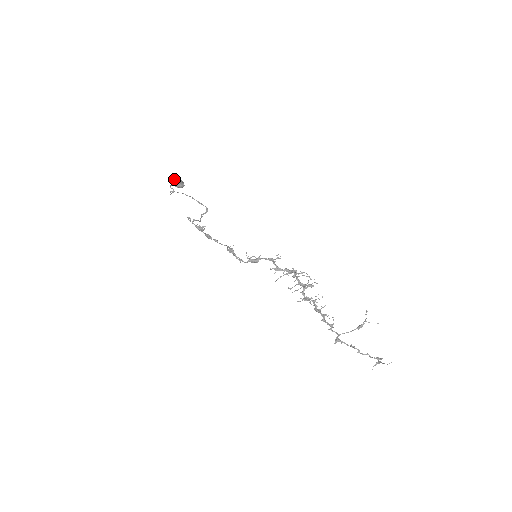
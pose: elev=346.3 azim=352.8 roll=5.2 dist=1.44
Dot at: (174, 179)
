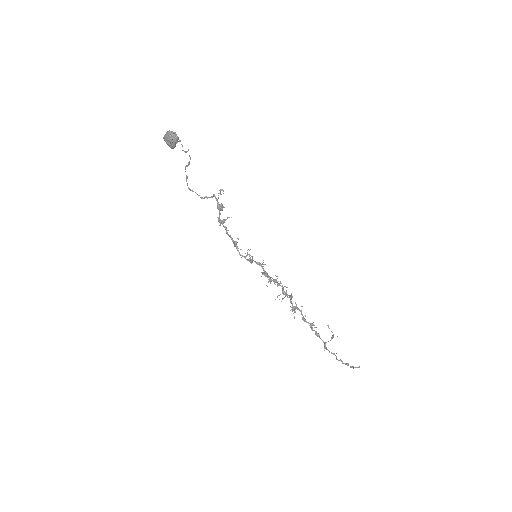
Dot at: occluded
